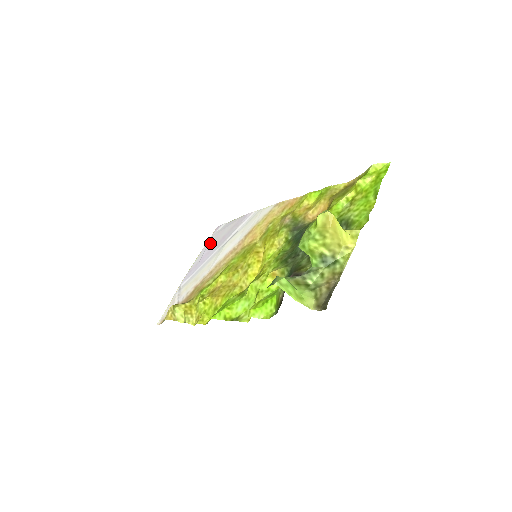
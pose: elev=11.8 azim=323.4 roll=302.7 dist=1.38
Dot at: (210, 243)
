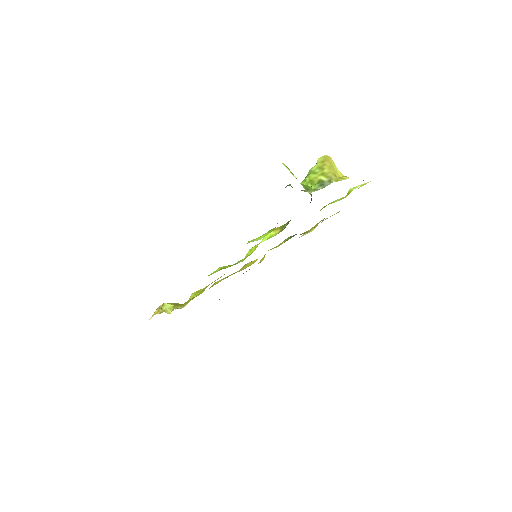
Dot at: occluded
